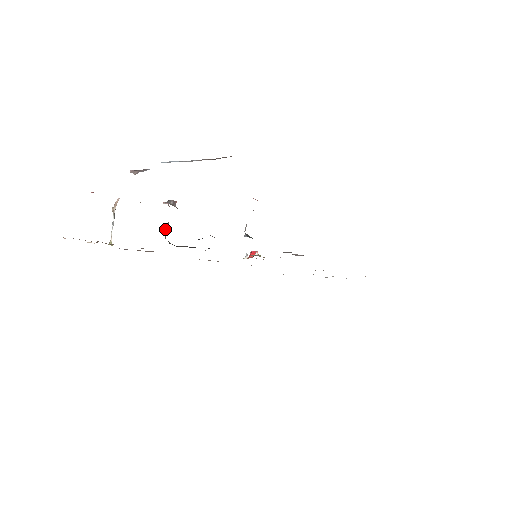
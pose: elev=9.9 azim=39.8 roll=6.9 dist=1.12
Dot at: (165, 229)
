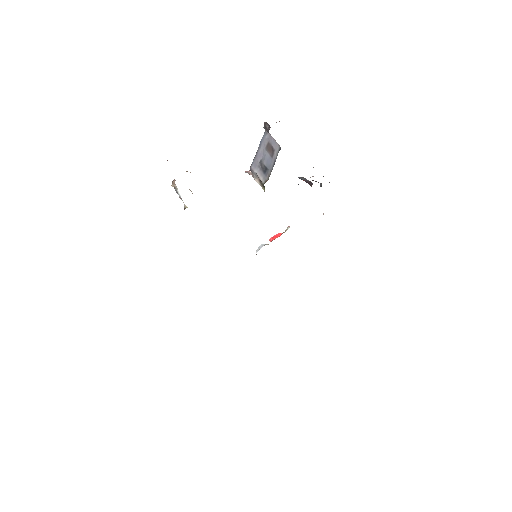
Dot at: occluded
